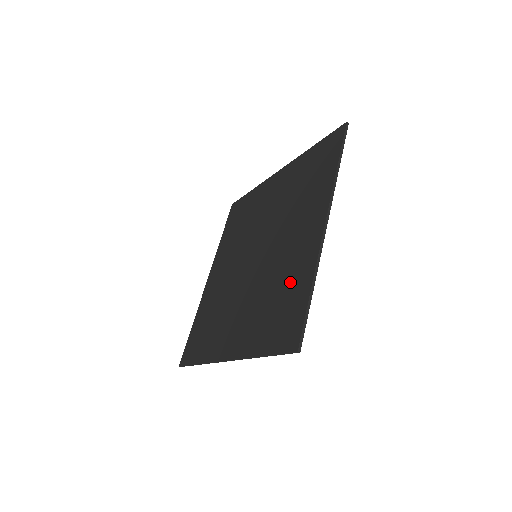
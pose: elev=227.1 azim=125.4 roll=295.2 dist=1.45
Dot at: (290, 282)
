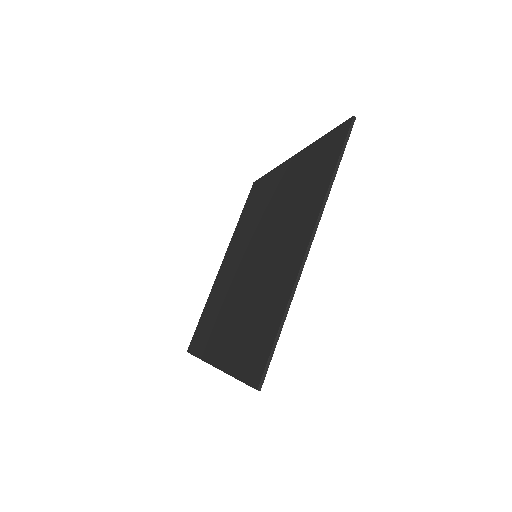
Dot at: (270, 304)
